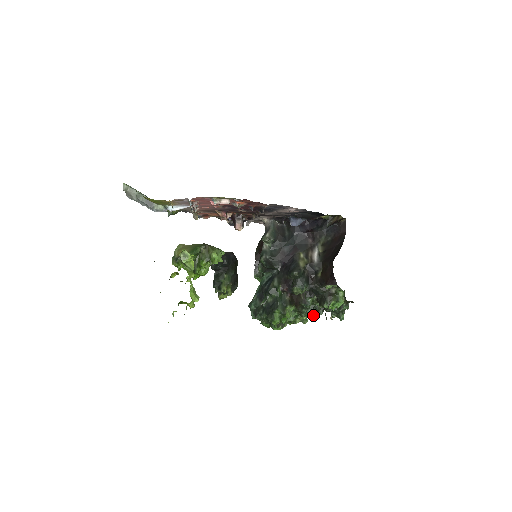
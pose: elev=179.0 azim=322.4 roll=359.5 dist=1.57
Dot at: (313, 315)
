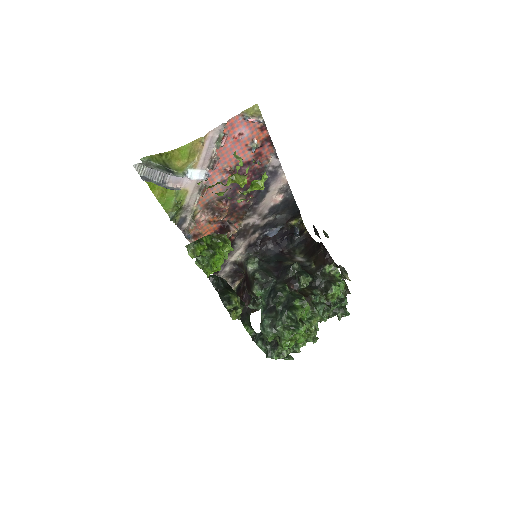
Dot at: (324, 315)
